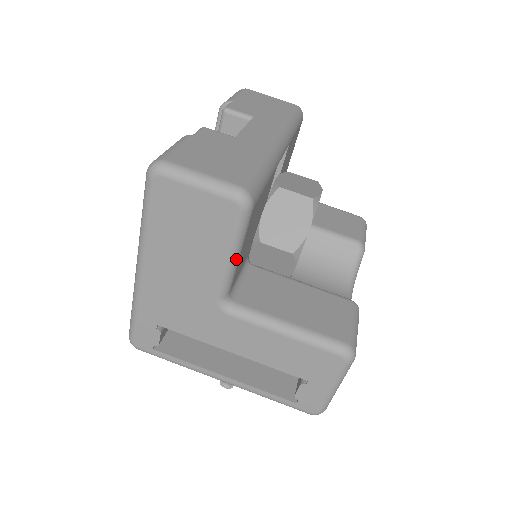
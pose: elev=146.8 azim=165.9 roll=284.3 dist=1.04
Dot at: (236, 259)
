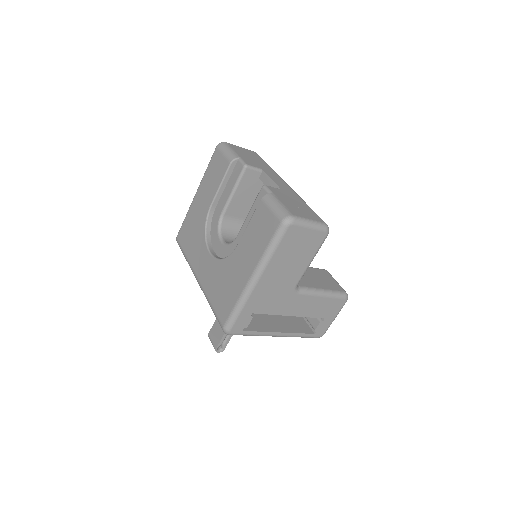
Dot at: (311, 261)
